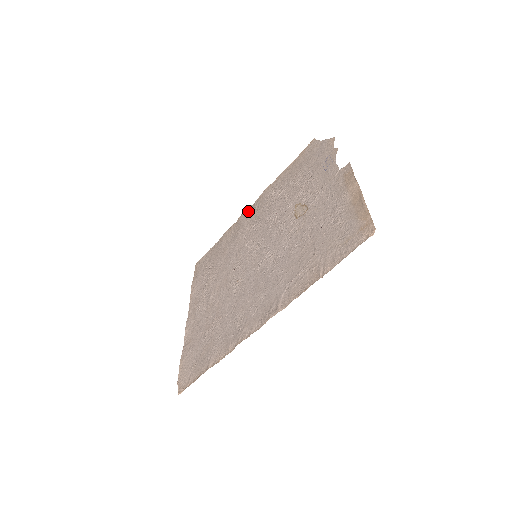
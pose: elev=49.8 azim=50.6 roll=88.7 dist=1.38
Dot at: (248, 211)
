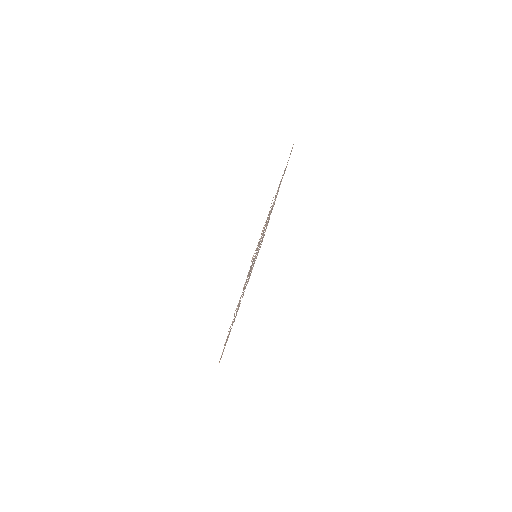
Dot at: occluded
